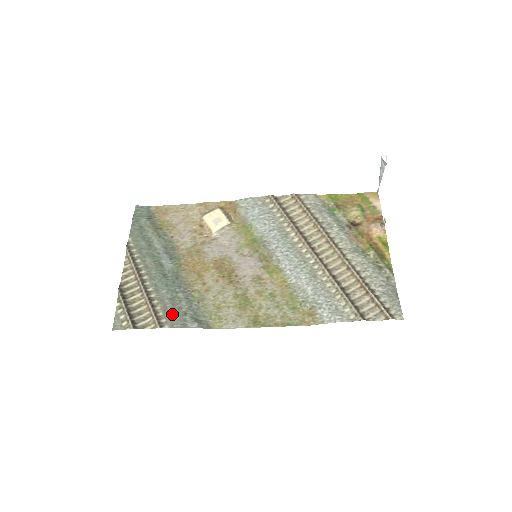
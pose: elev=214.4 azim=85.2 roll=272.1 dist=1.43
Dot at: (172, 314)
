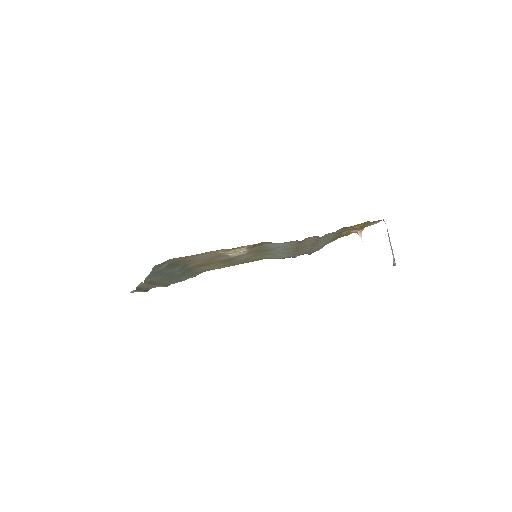
Dot at: (177, 281)
